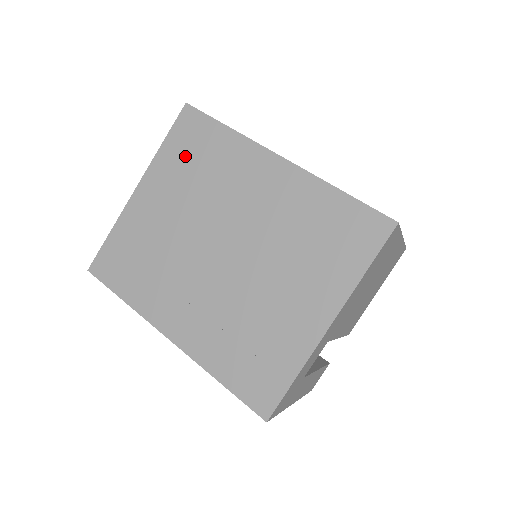
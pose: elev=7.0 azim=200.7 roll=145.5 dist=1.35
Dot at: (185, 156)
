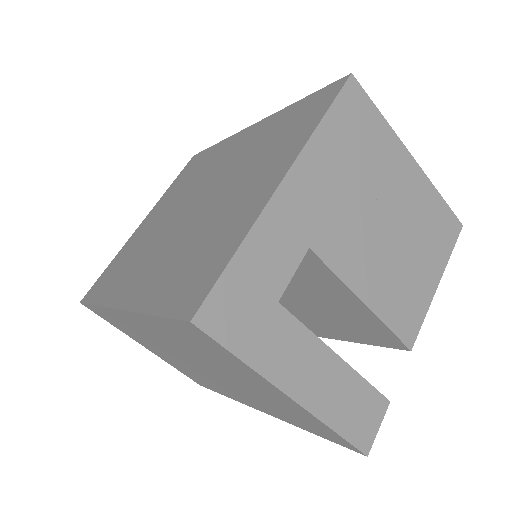
Dot at: (183, 179)
